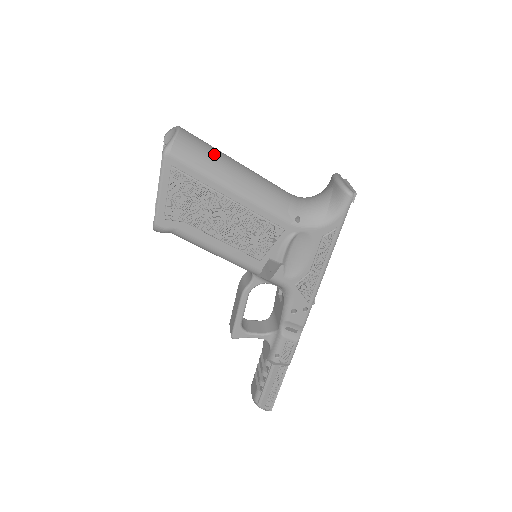
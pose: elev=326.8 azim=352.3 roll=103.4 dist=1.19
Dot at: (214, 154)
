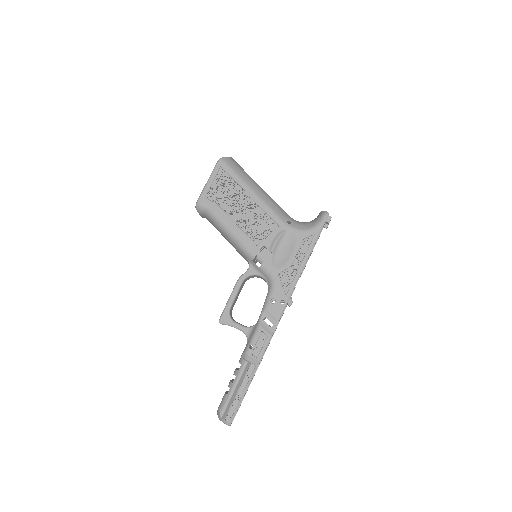
Dot at: occluded
